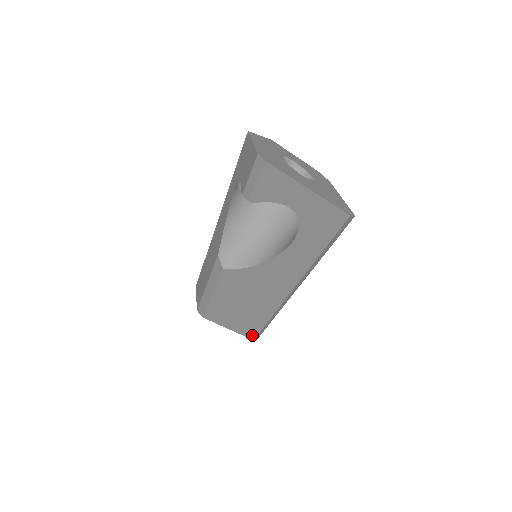
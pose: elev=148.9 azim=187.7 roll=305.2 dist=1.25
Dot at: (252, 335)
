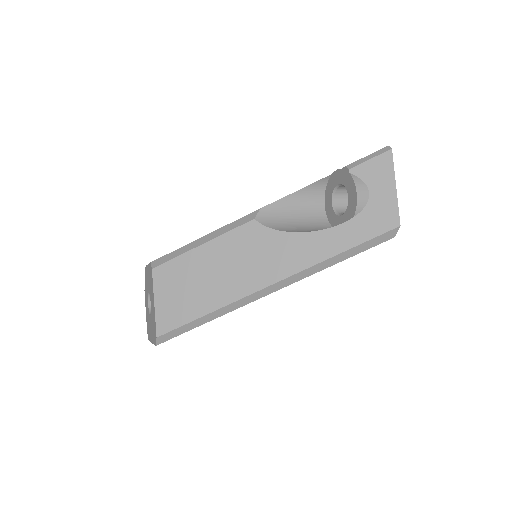
Dot at: (166, 327)
